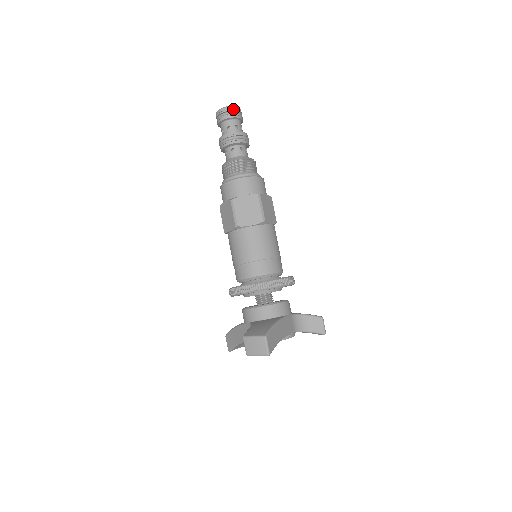
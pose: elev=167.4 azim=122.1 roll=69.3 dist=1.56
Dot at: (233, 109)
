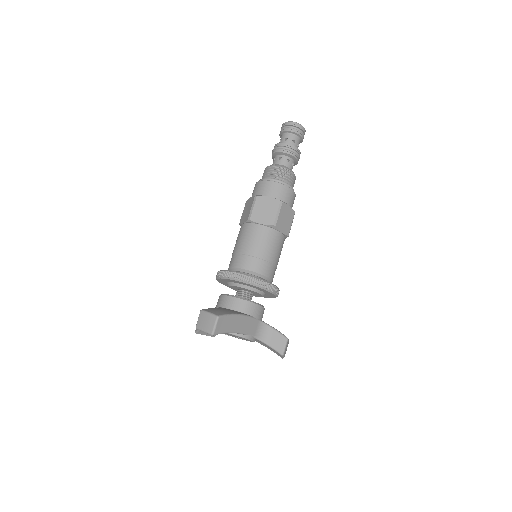
Dot at: (297, 125)
